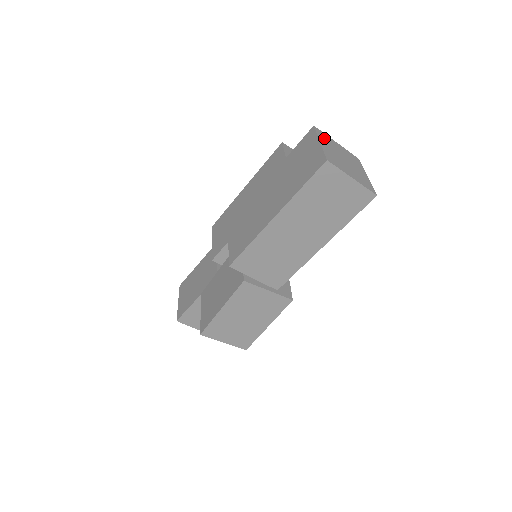
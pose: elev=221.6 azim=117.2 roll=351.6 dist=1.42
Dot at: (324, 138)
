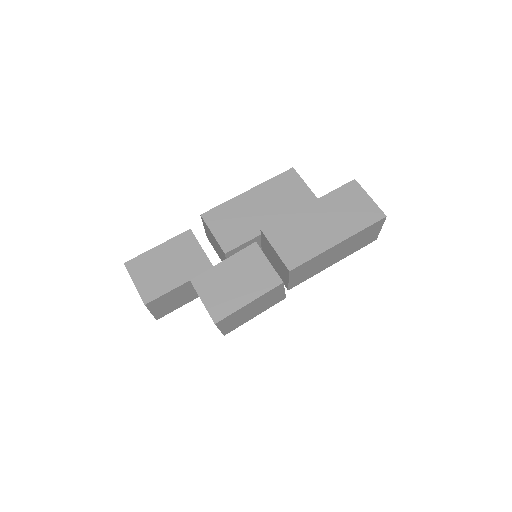
Dot at: occluded
